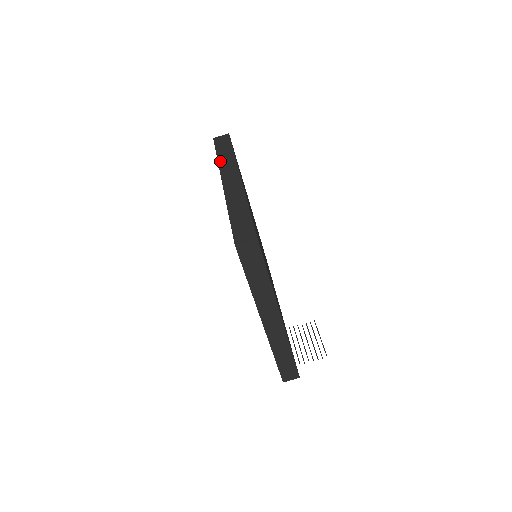
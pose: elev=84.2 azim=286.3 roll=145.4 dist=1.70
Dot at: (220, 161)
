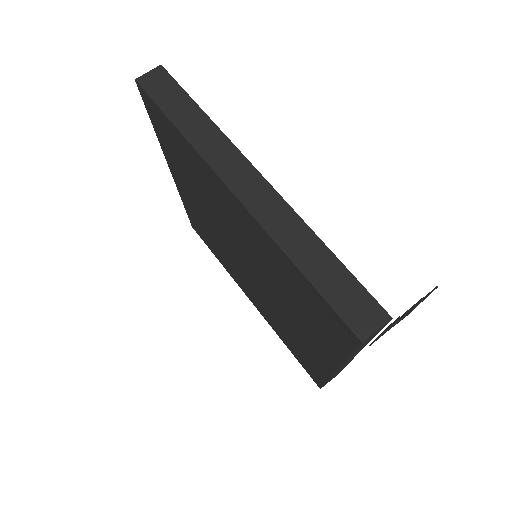
Dot at: occluded
